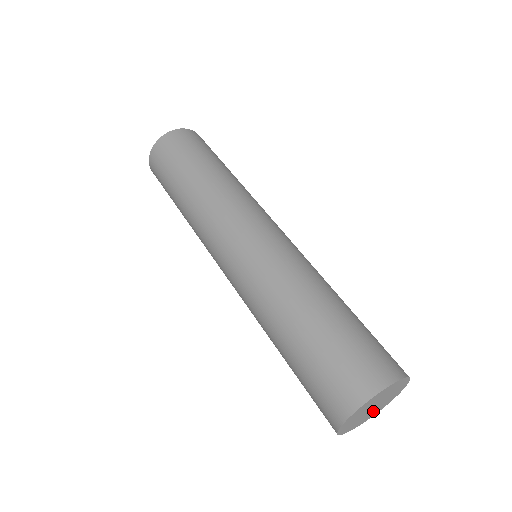
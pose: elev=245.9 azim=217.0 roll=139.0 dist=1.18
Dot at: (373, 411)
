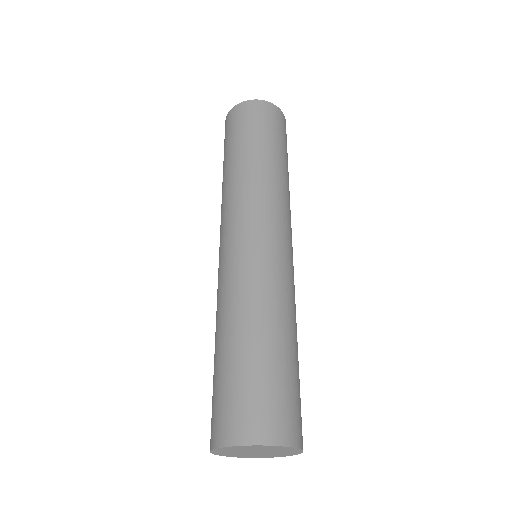
Dot at: (245, 454)
